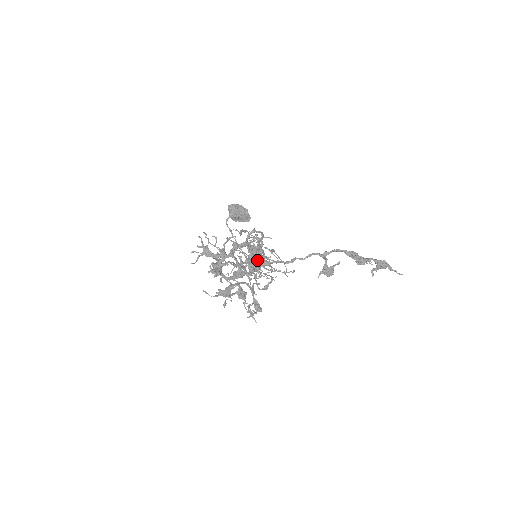
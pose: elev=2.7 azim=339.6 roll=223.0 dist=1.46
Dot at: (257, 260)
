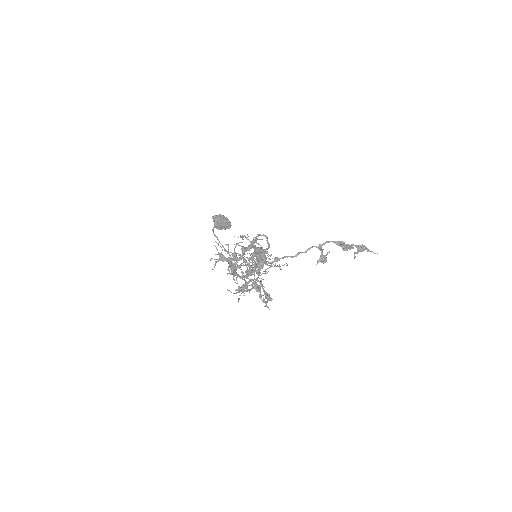
Dot at: (253, 260)
